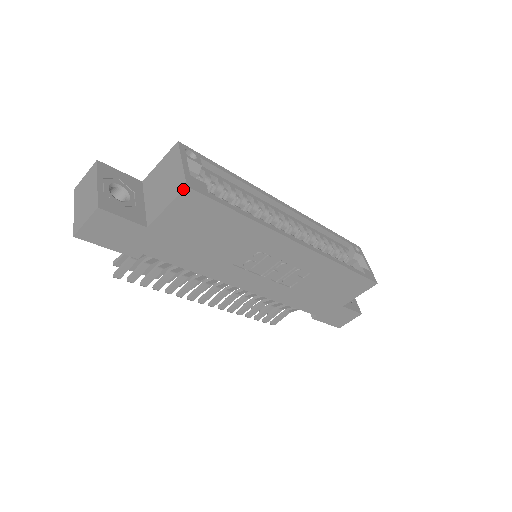
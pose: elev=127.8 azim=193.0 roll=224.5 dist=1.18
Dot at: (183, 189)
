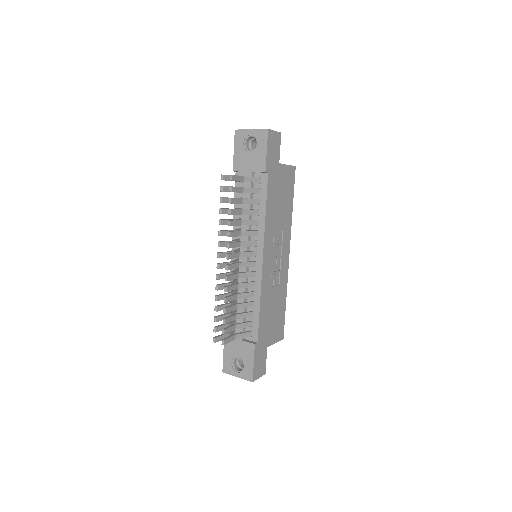
Dot at: (294, 166)
